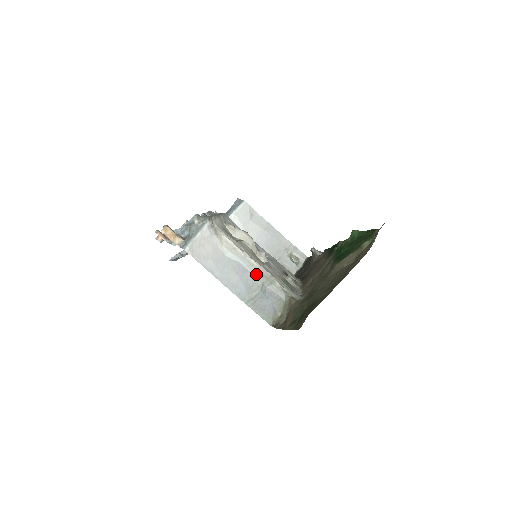
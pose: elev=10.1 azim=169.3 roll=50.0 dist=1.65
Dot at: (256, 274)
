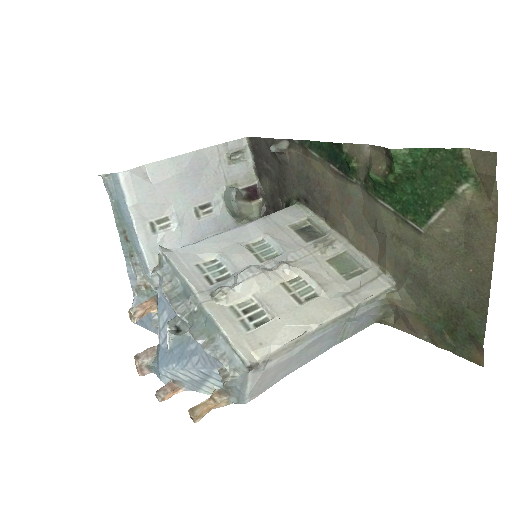
Dot at: (336, 324)
